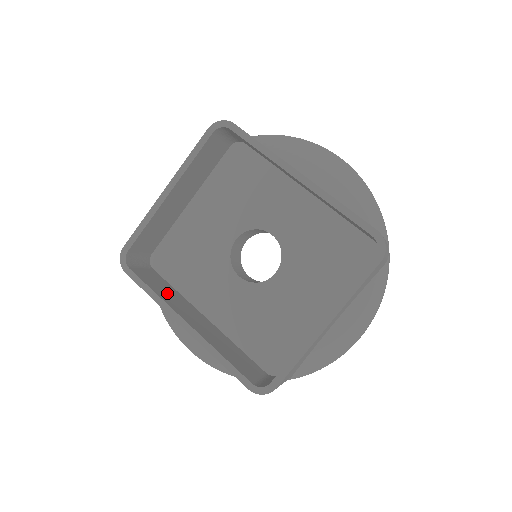
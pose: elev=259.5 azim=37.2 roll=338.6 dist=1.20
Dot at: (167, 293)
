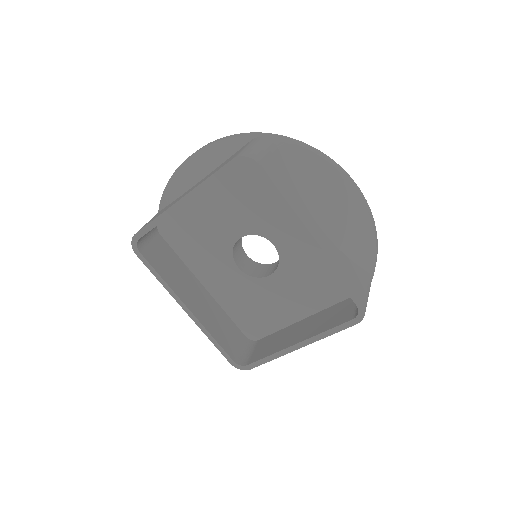
Dot at: (172, 271)
